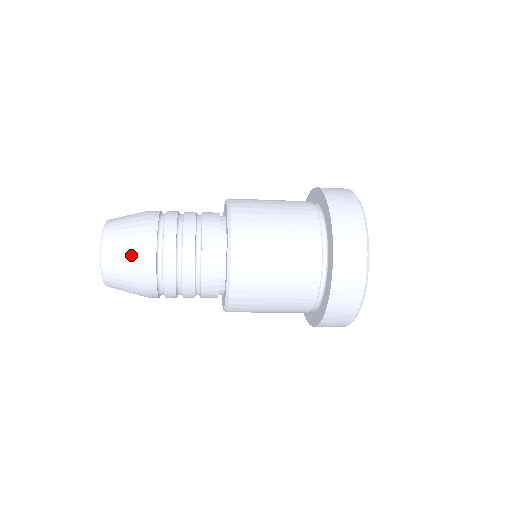
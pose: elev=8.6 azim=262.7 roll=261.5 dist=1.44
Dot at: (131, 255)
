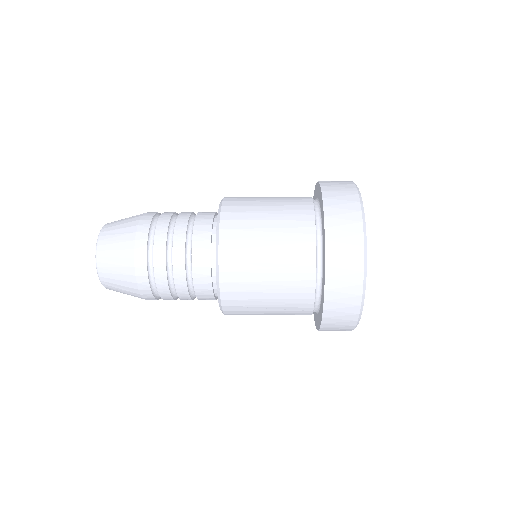
Dot at: (126, 284)
